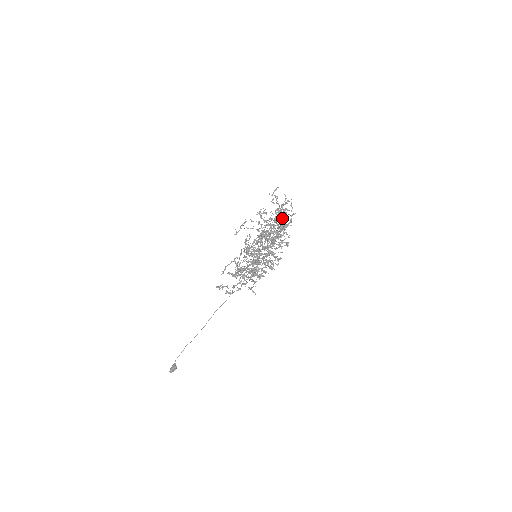
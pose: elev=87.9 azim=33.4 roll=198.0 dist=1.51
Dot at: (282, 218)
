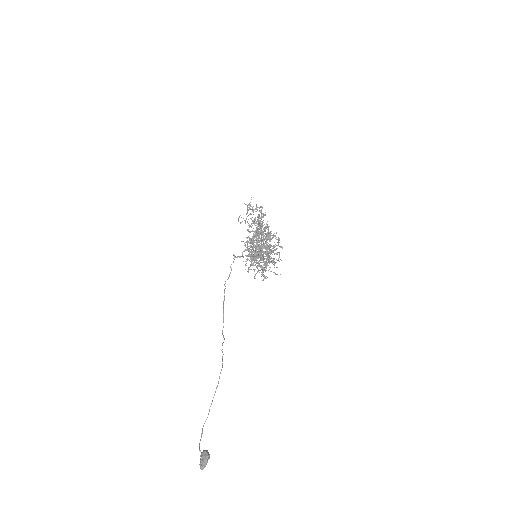
Dot at: occluded
